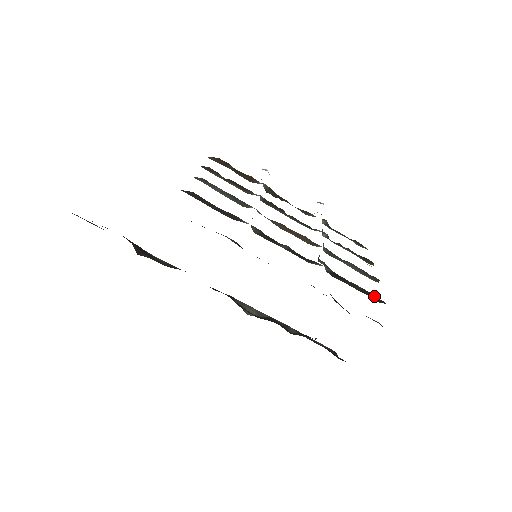
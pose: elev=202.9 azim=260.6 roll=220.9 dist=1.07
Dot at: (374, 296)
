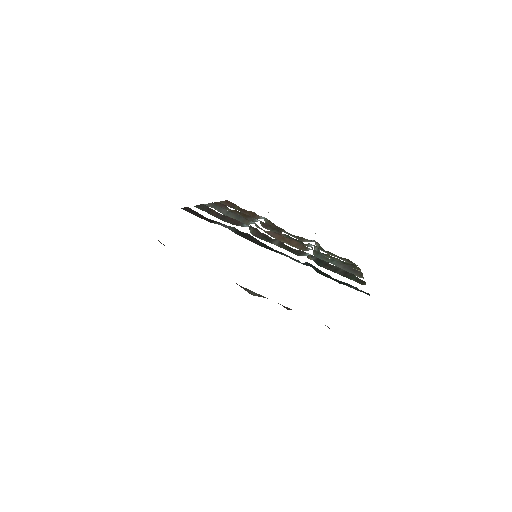
Dot at: (355, 278)
